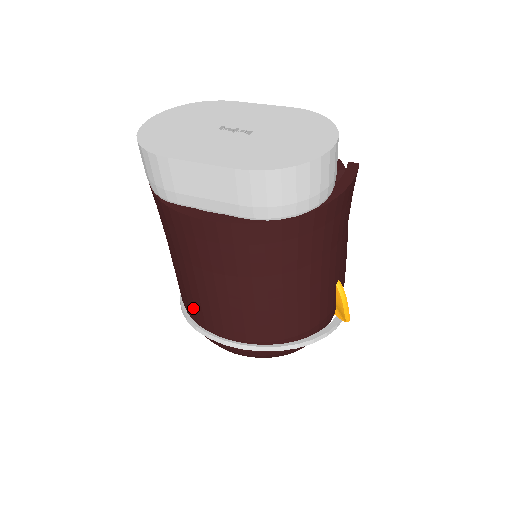
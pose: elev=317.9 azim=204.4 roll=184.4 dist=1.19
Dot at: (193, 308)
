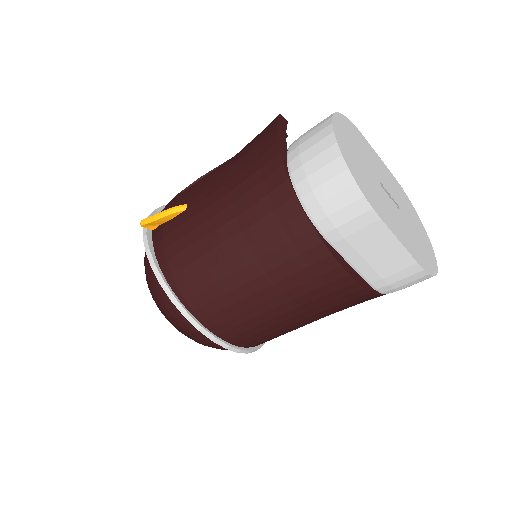
Dot at: (206, 300)
